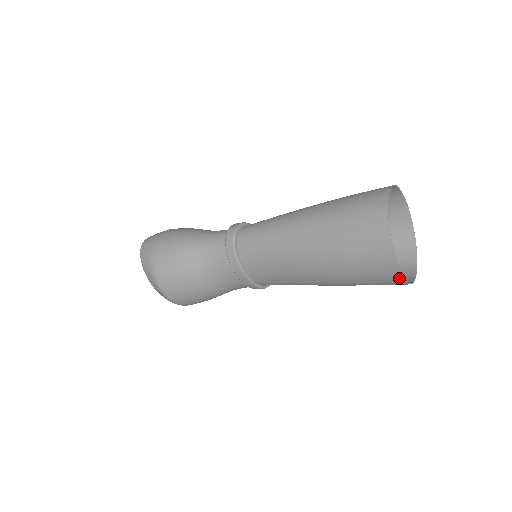
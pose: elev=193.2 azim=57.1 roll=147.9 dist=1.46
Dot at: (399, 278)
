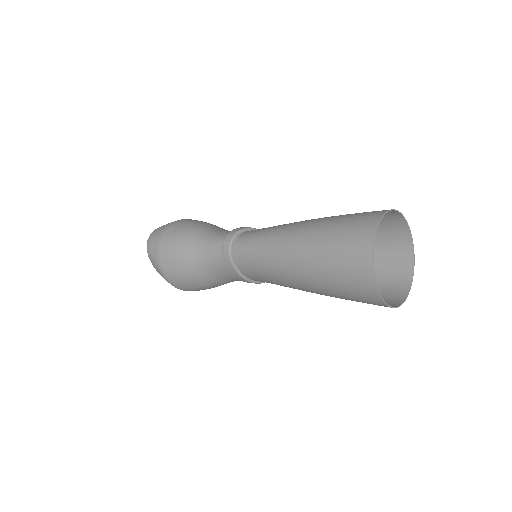
Dot at: (390, 307)
